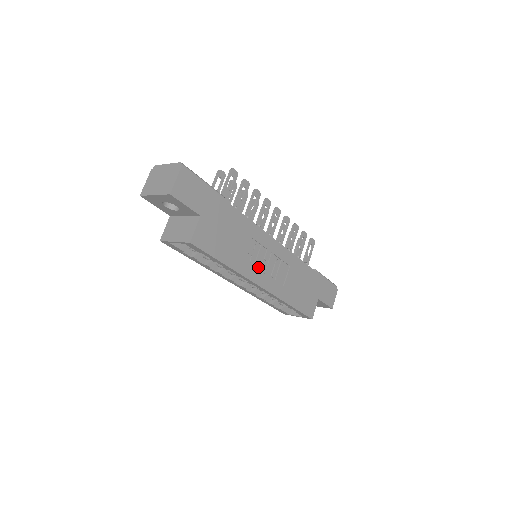
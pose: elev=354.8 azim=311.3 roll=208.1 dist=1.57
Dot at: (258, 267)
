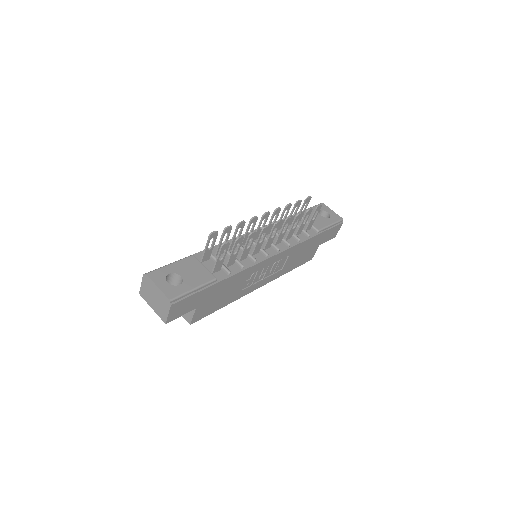
Dot at: (256, 281)
